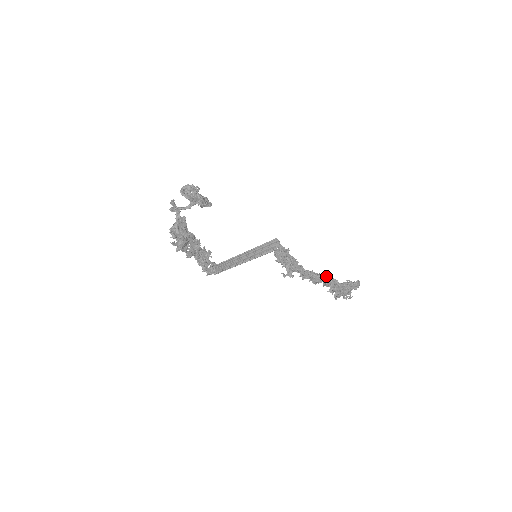
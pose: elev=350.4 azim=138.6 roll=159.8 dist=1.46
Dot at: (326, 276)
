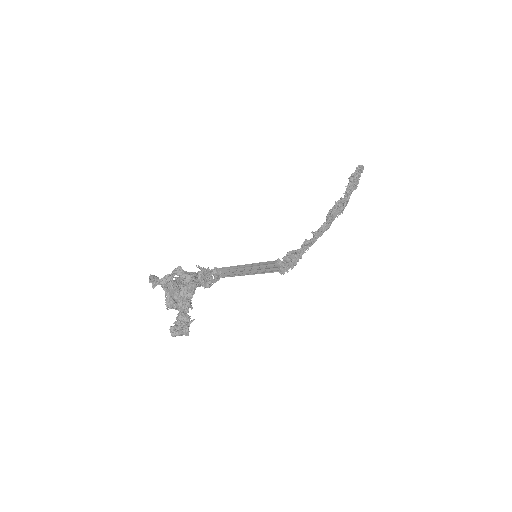
Dot at: (331, 218)
